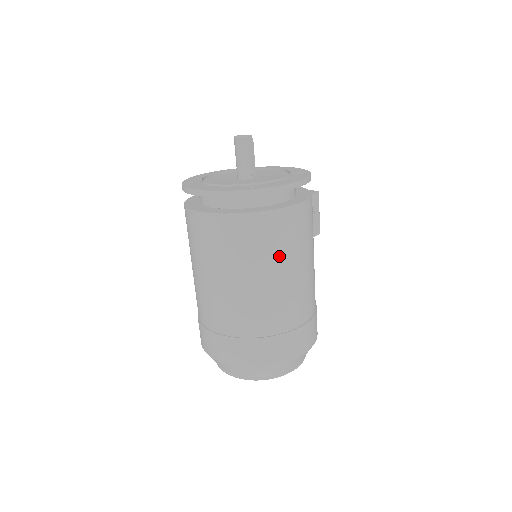
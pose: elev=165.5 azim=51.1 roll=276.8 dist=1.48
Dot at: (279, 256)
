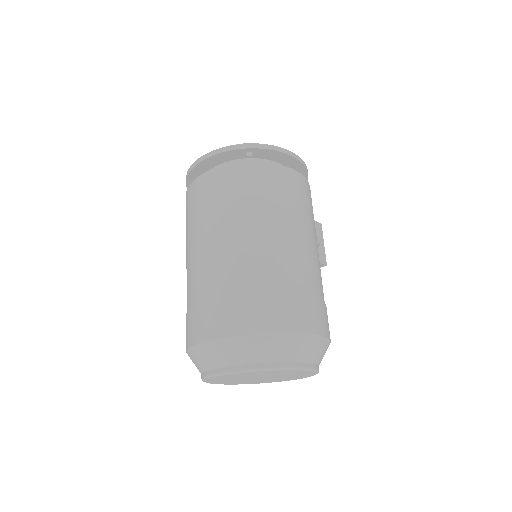
Dot at: (276, 206)
